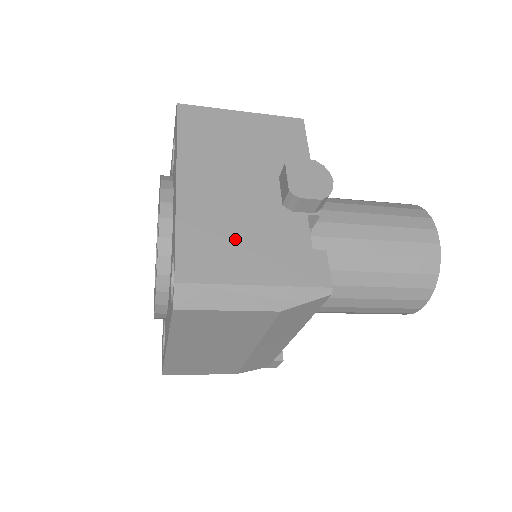
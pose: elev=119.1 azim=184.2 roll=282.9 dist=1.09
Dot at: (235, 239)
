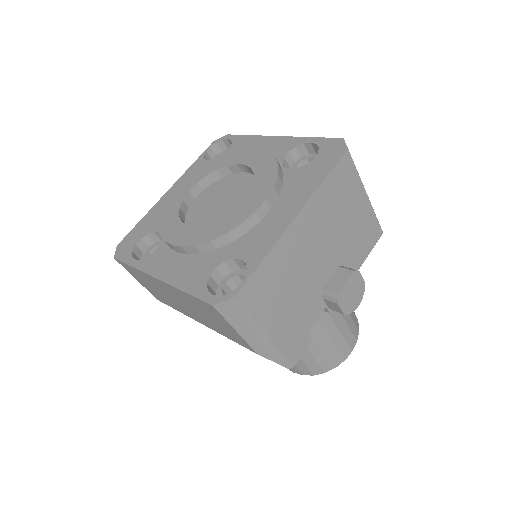
Dot at: (285, 292)
